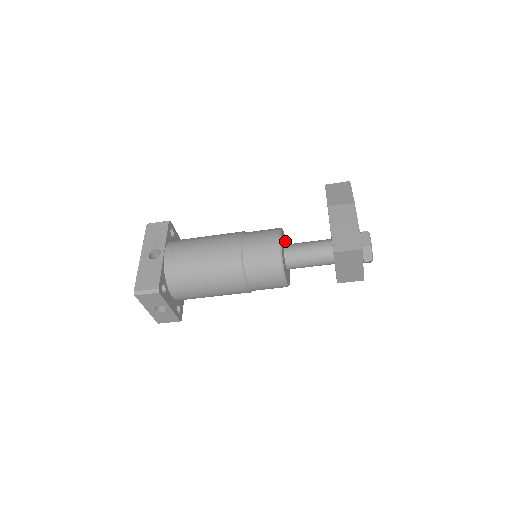
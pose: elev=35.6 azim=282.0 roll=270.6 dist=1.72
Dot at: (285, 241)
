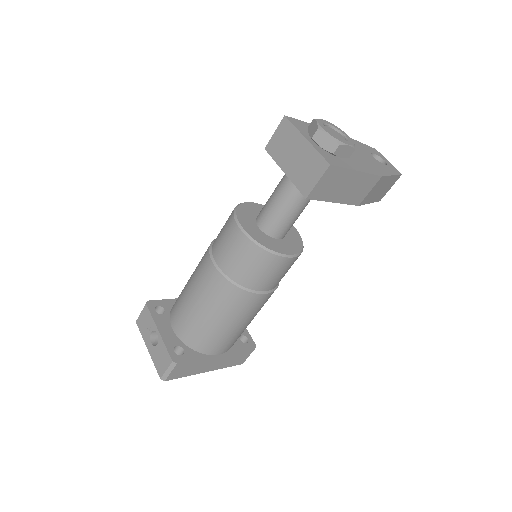
Dot at: (294, 233)
